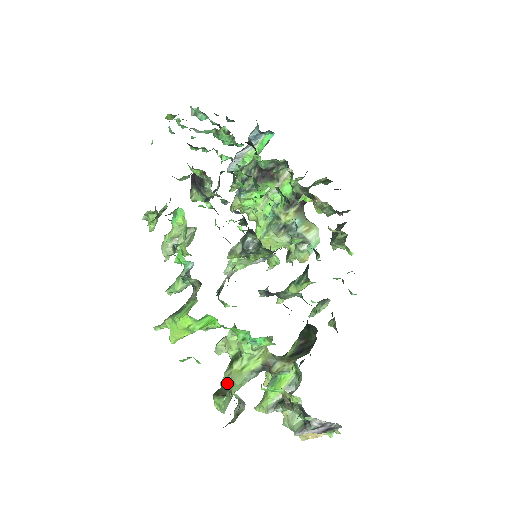
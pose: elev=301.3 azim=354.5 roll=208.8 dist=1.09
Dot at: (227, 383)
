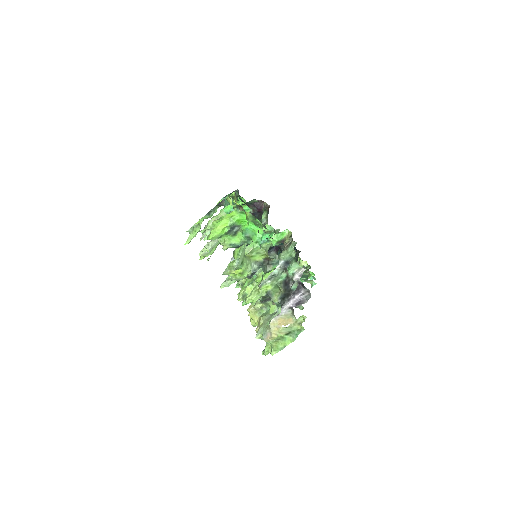
Dot at: occluded
